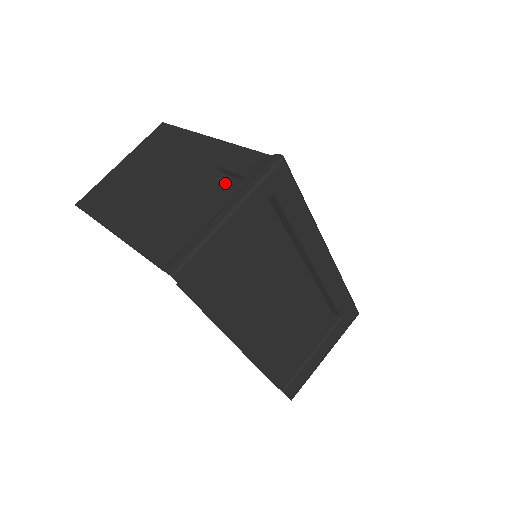
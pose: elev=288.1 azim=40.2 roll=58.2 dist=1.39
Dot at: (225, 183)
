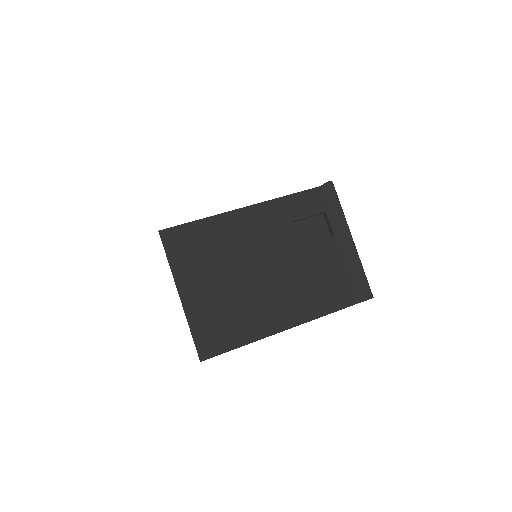
Dot at: (306, 227)
